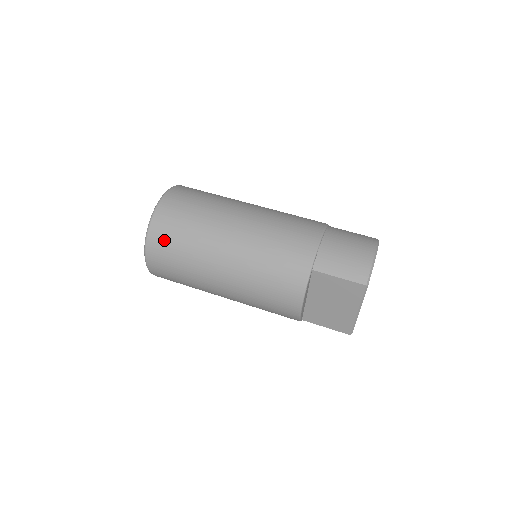
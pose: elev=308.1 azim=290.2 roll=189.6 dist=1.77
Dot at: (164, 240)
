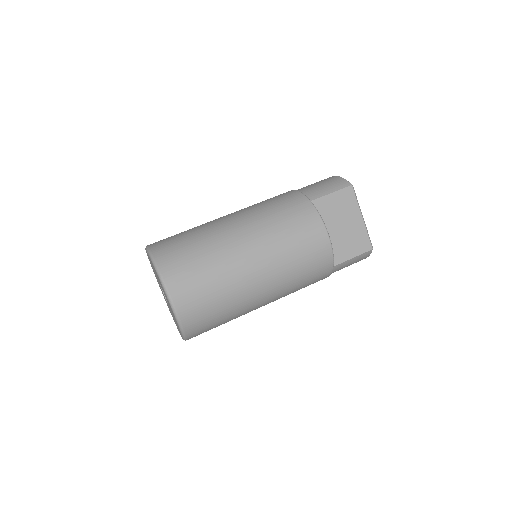
Dot at: (179, 264)
